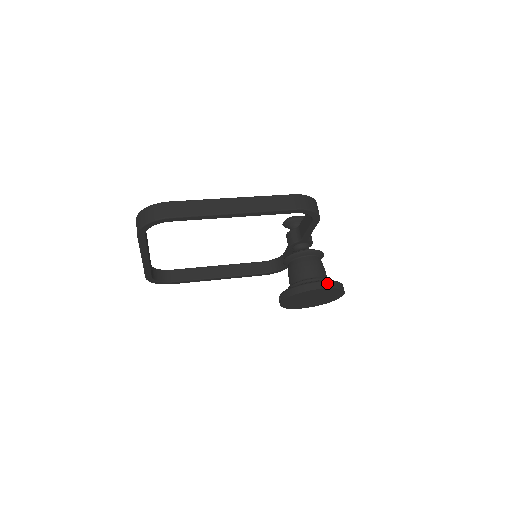
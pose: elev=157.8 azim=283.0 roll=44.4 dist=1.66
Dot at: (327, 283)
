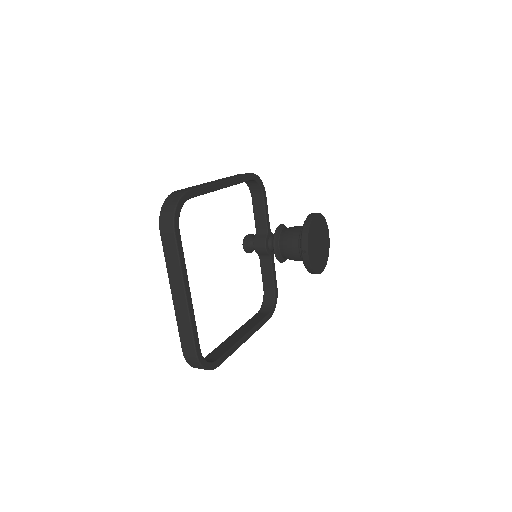
Dot at: occluded
